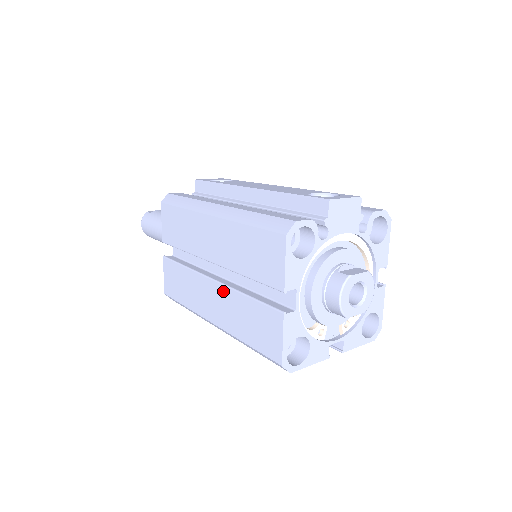
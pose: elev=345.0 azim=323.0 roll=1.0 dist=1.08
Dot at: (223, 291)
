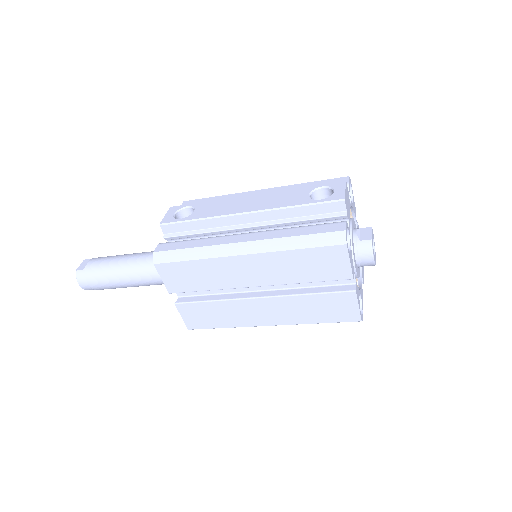
Dot at: (278, 301)
